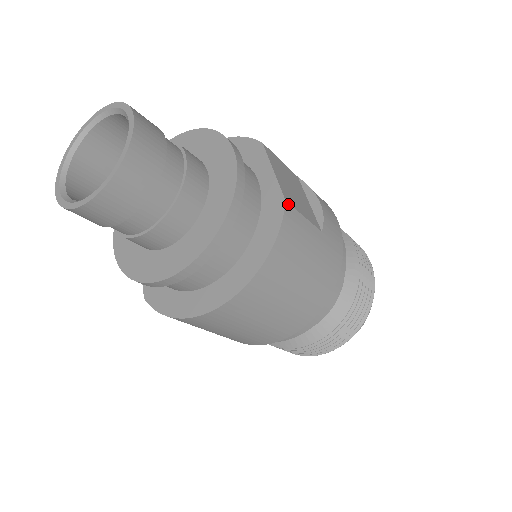
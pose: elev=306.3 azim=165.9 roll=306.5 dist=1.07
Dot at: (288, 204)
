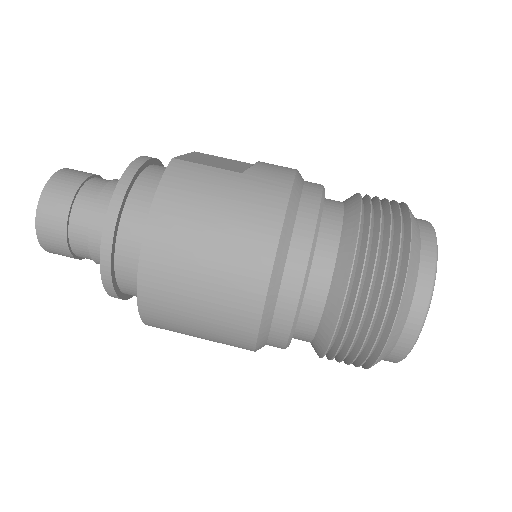
Dot at: (177, 160)
